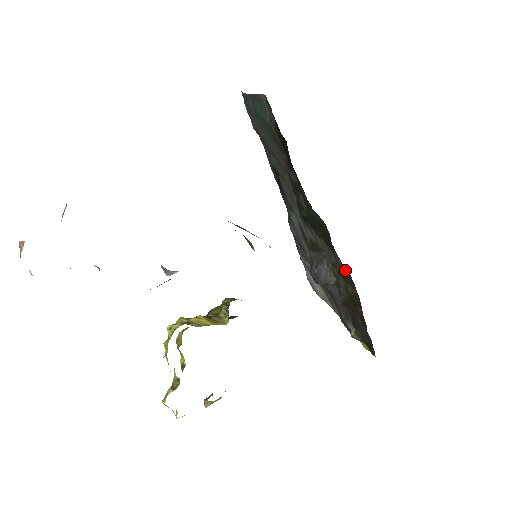
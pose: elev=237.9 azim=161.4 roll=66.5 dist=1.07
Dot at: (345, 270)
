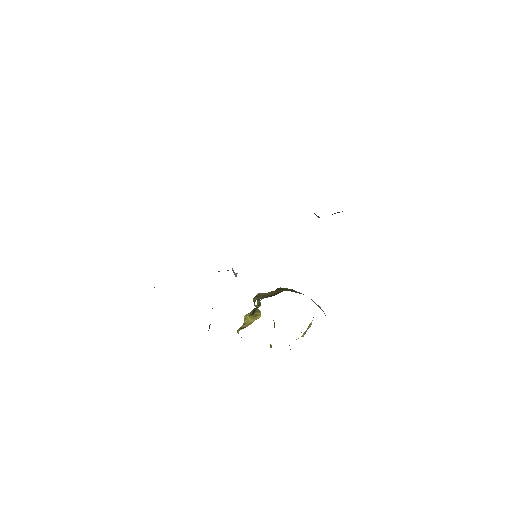
Dot at: occluded
